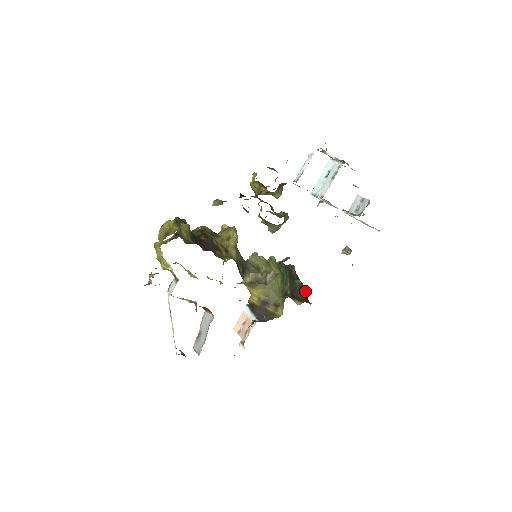
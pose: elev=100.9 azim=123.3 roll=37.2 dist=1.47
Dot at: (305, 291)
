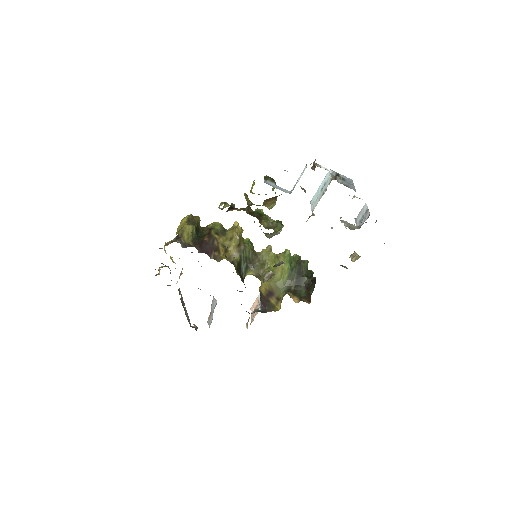
Dot at: (312, 287)
